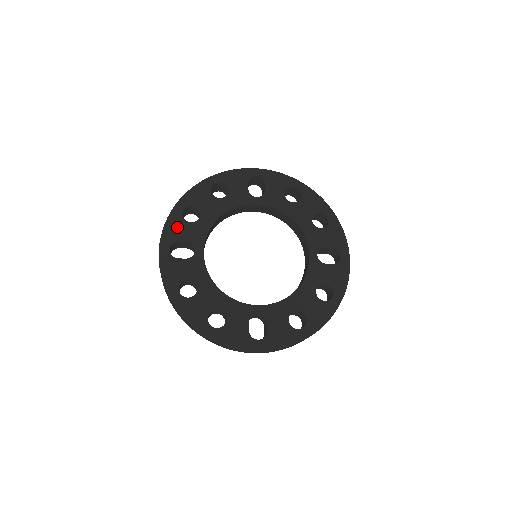
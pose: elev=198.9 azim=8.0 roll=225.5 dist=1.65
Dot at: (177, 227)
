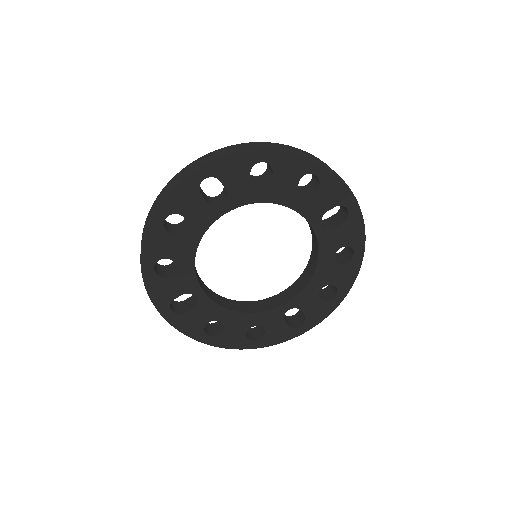
Dot at: (162, 289)
